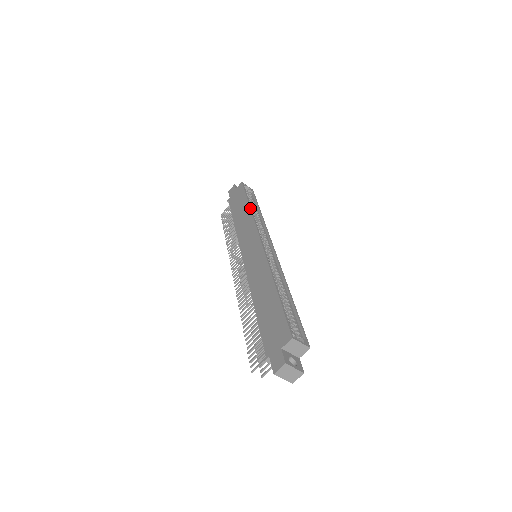
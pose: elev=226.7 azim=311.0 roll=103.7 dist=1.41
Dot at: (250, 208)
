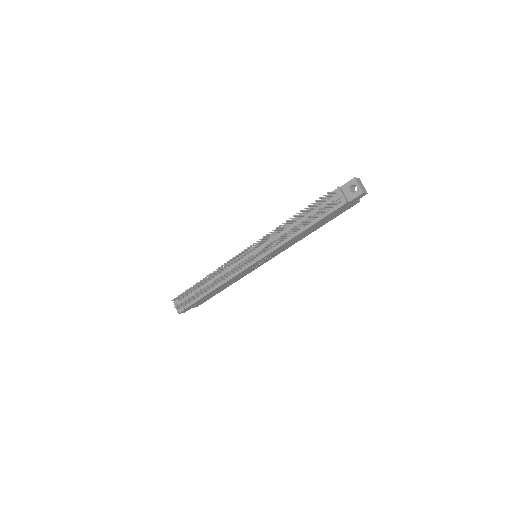
Dot at: occluded
